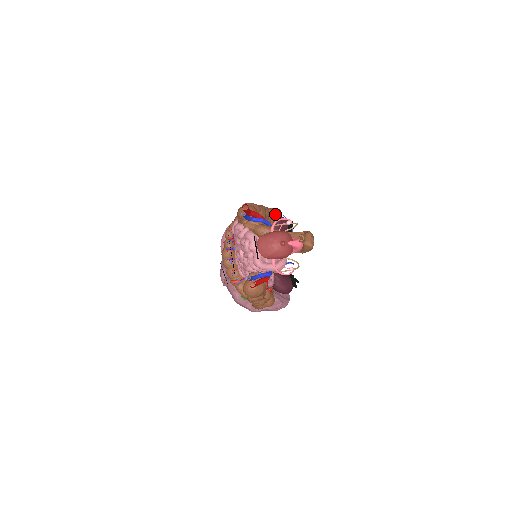
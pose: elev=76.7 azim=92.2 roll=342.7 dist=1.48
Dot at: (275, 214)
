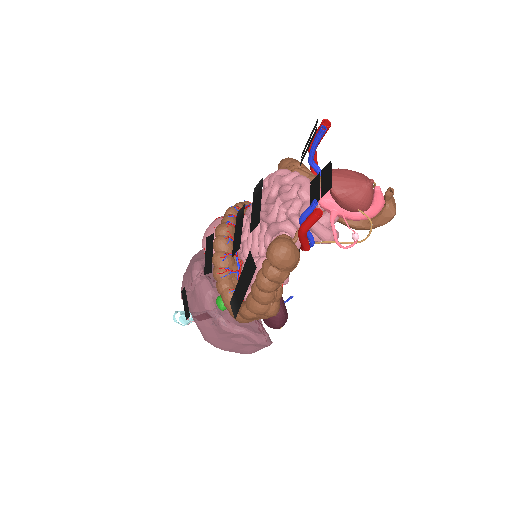
Dot at: occluded
